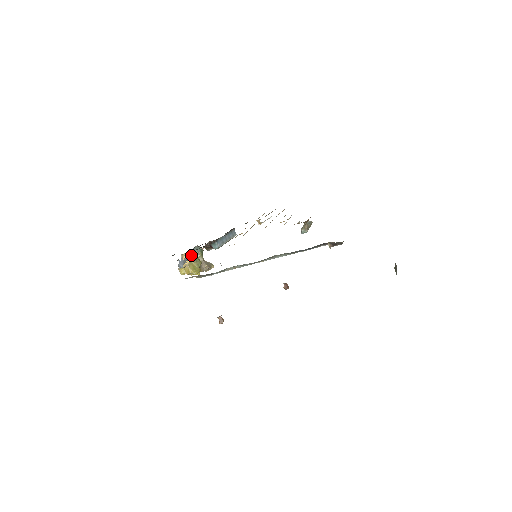
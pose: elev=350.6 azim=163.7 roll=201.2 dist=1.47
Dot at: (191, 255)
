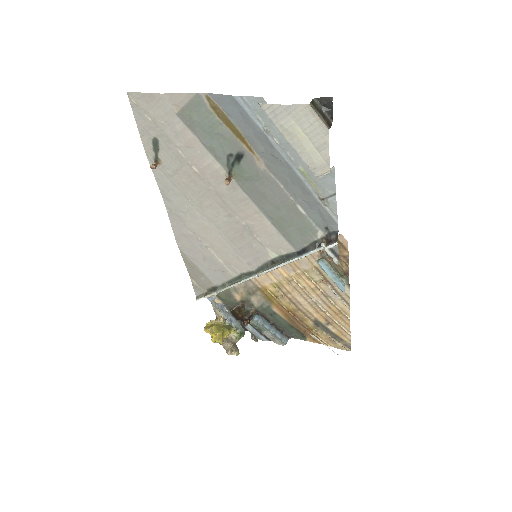
Dot at: (227, 315)
